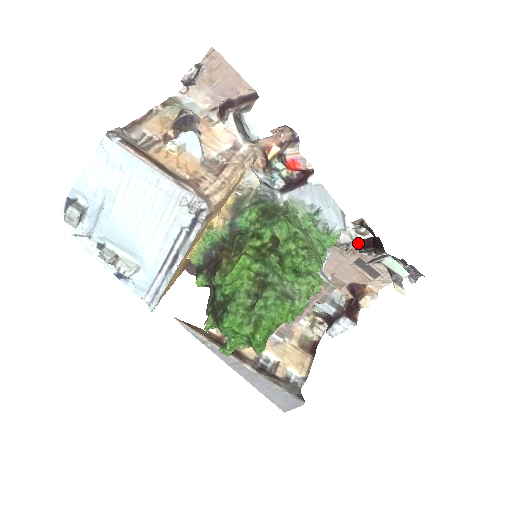
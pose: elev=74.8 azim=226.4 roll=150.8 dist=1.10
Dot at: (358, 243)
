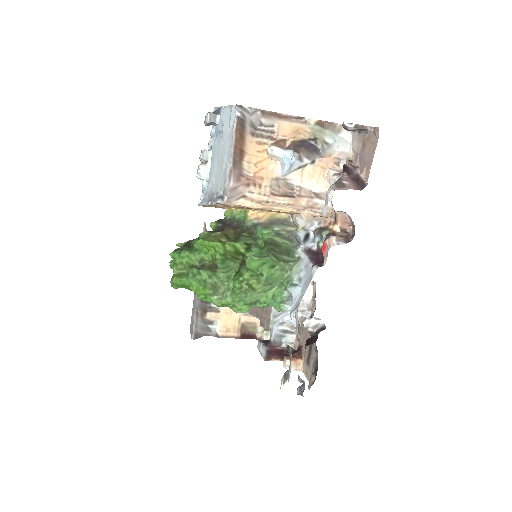
Dot at: (310, 334)
